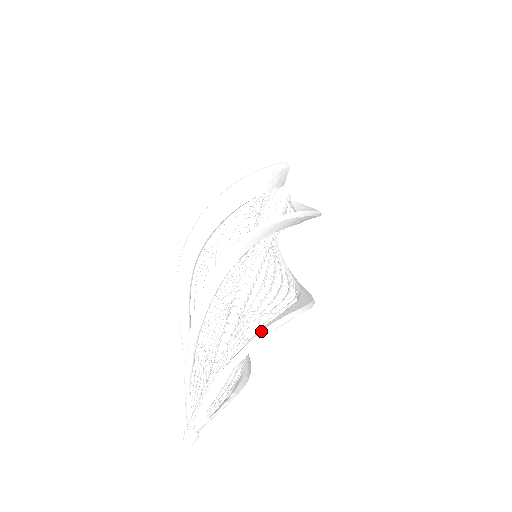
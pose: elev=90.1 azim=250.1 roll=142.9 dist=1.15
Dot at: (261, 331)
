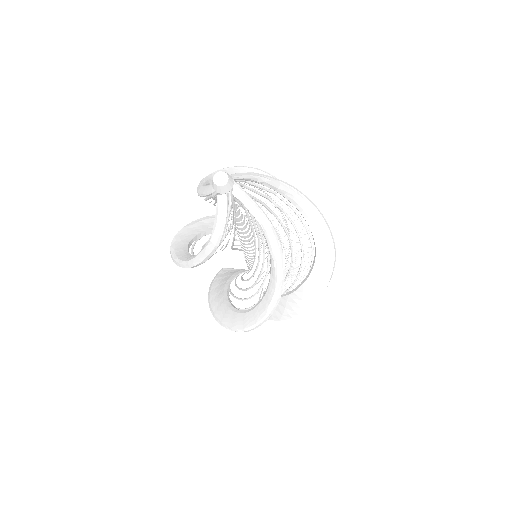
Dot at: occluded
